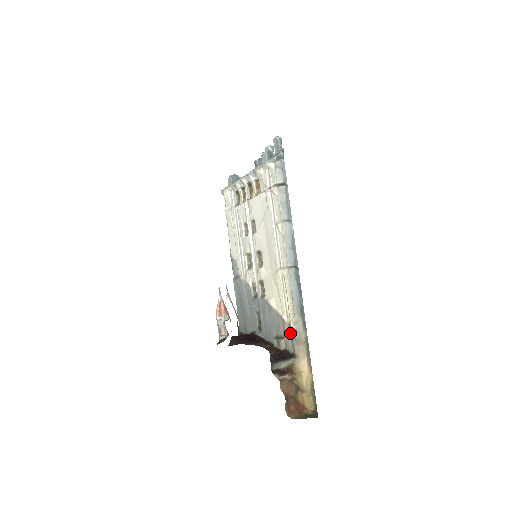
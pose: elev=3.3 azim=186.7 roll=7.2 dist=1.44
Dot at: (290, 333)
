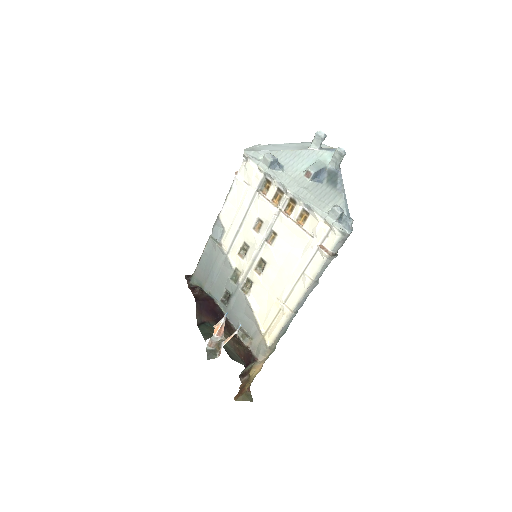
Dot at: (261, 344)
